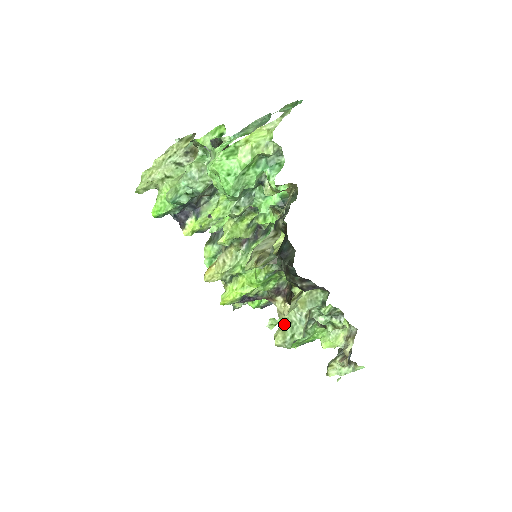
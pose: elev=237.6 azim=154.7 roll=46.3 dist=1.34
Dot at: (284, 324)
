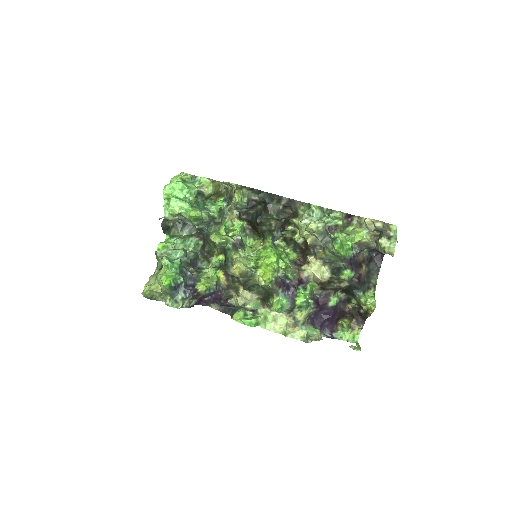
Dot at: (305, 228)
